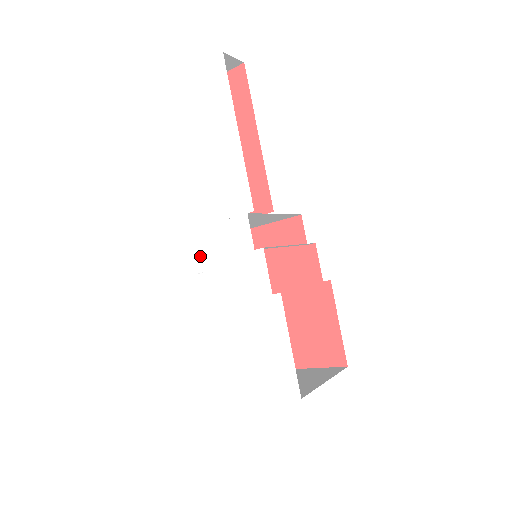
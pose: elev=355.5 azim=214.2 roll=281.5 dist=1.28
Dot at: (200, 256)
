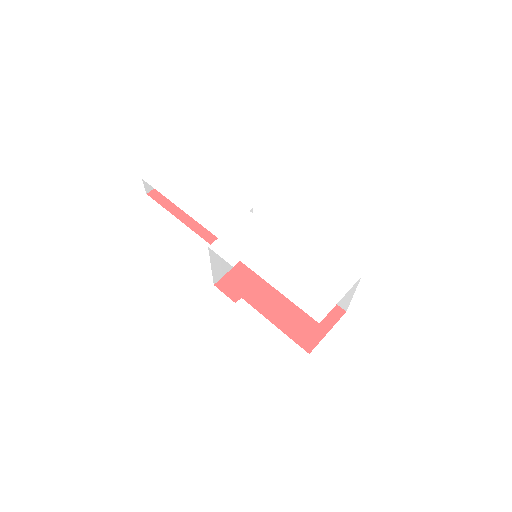
Dot at: (231, 253)
